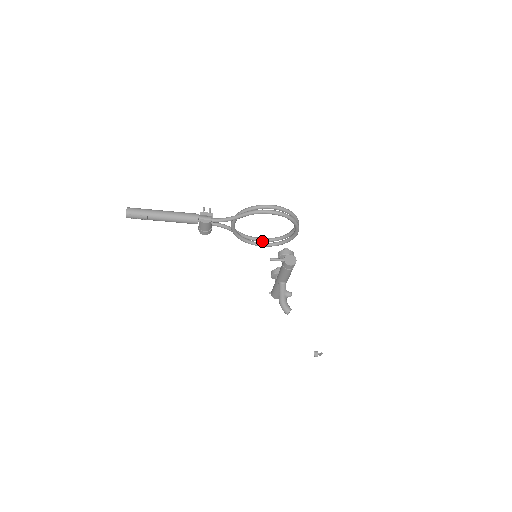
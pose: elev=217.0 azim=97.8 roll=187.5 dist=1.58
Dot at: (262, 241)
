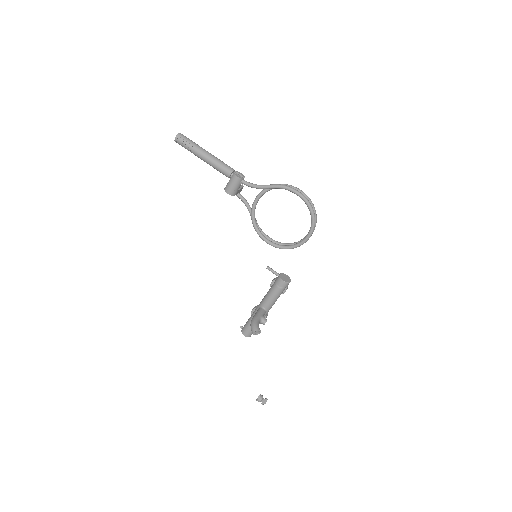
Dot at: (270, 240)
